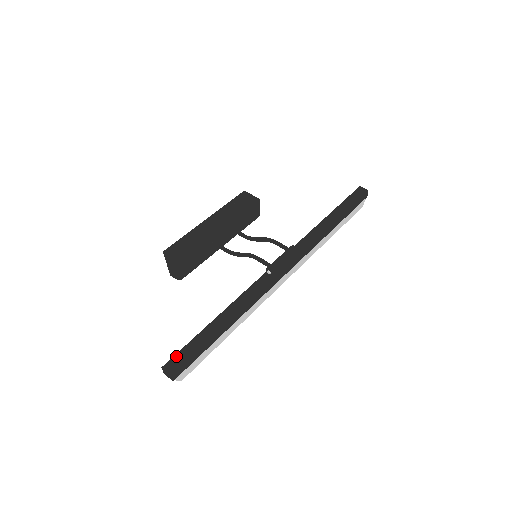
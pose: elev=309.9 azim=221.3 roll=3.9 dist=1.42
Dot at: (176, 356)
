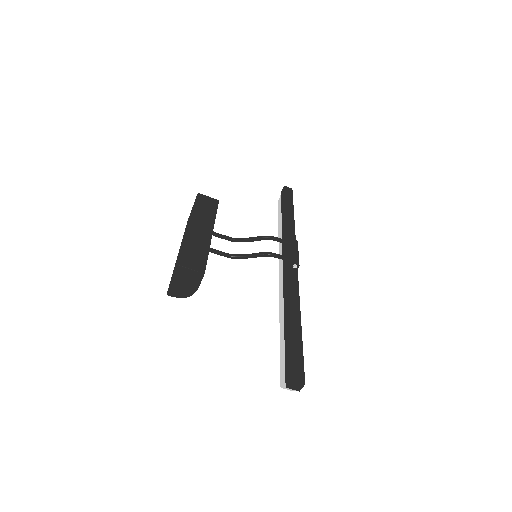
Dot at: (293, 364)
